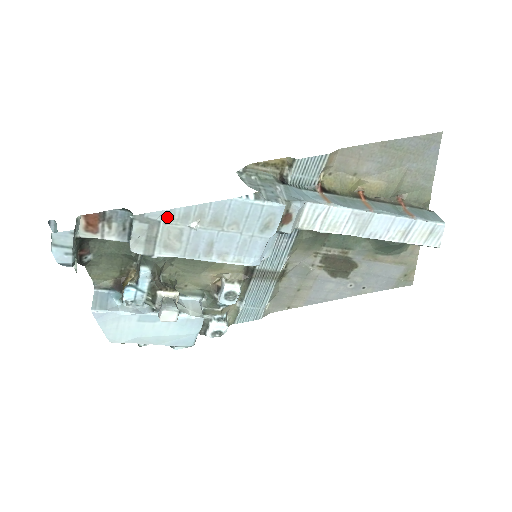
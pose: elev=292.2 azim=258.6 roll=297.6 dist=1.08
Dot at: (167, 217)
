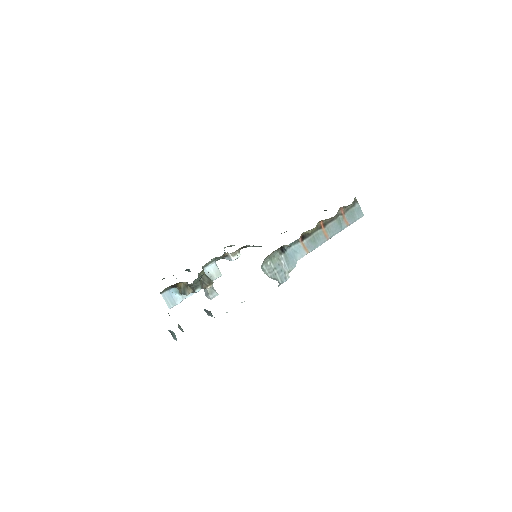
Dot at: occluded
